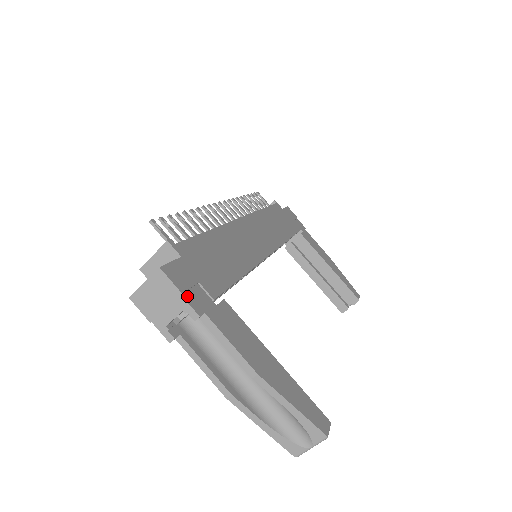
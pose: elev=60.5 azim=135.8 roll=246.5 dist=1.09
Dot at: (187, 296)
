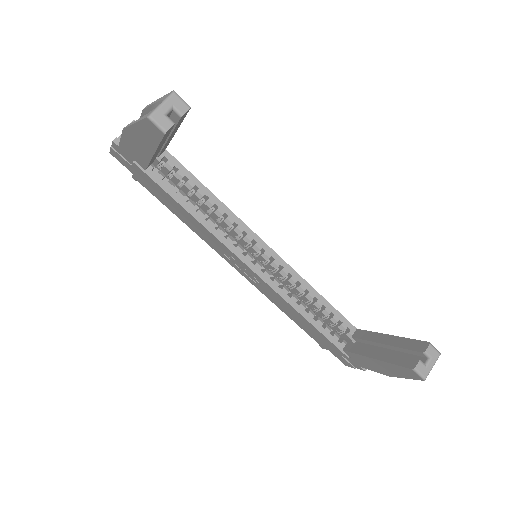
Dot at: occluded
